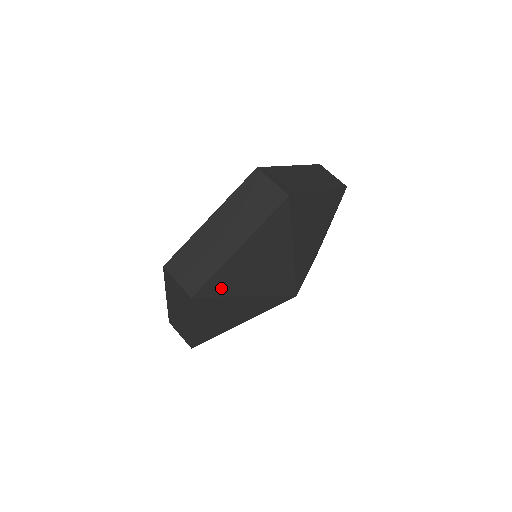
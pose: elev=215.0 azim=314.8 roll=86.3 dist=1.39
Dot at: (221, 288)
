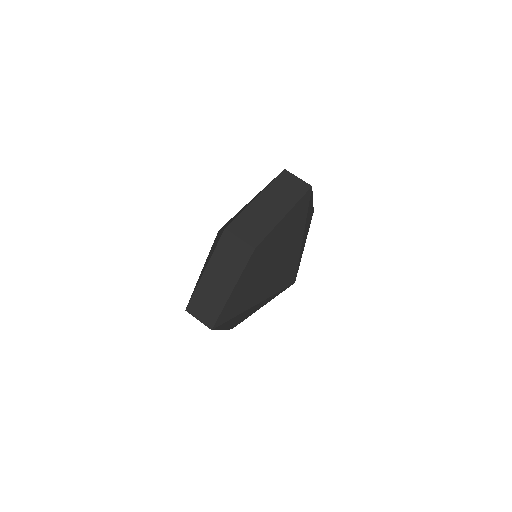
Dot at: (309, 206)
